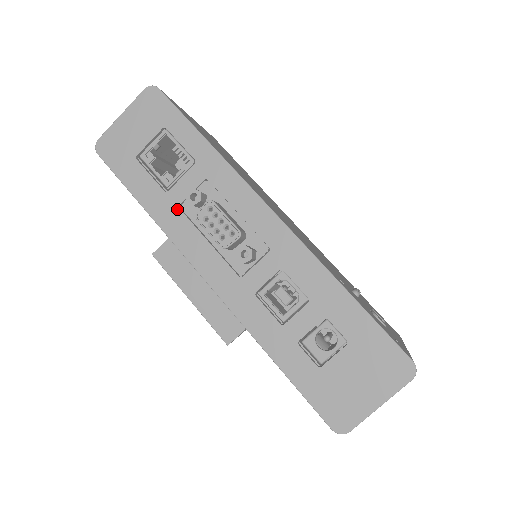
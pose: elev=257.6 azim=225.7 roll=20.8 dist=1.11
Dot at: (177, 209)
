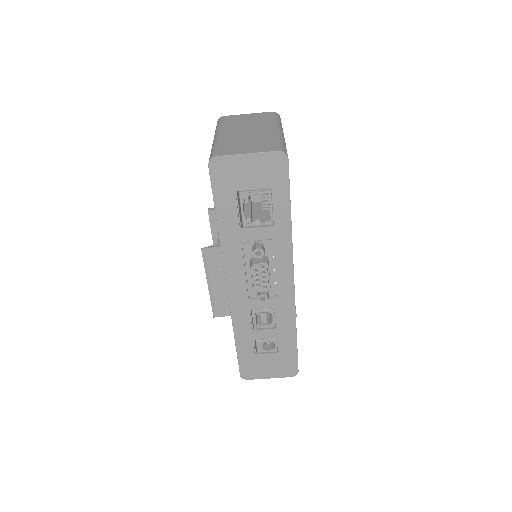
Dot at: (240, 242)
